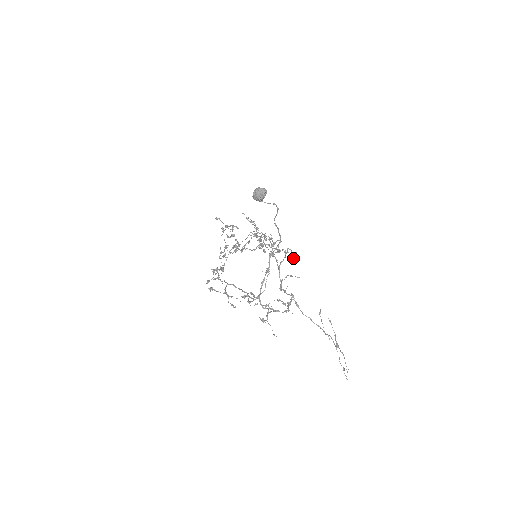
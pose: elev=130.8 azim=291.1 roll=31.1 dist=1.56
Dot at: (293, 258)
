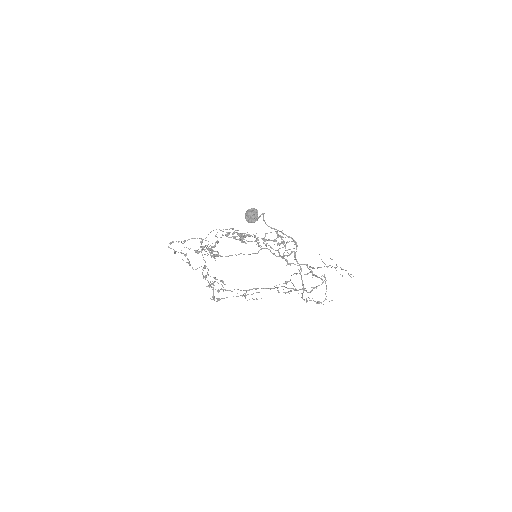
Dot at: (278, 235)
